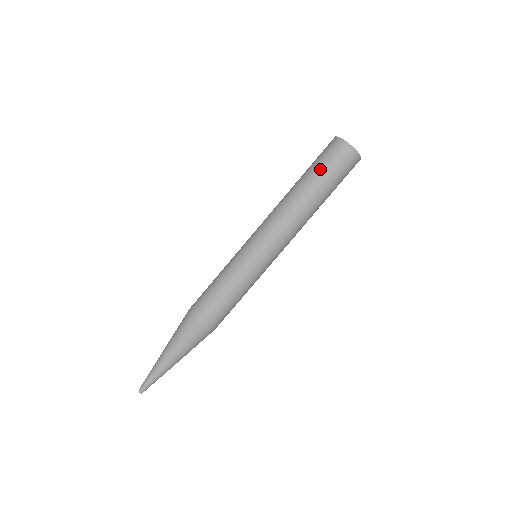
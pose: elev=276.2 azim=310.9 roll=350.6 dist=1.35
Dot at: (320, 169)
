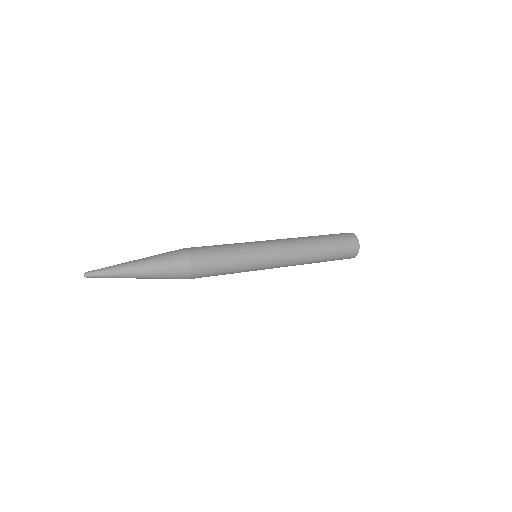
Dot at: occluded
